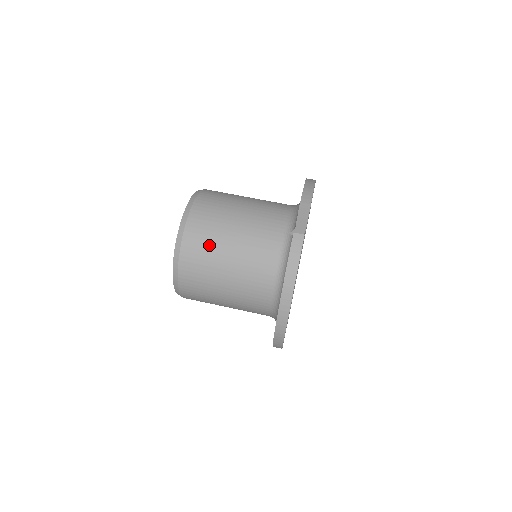
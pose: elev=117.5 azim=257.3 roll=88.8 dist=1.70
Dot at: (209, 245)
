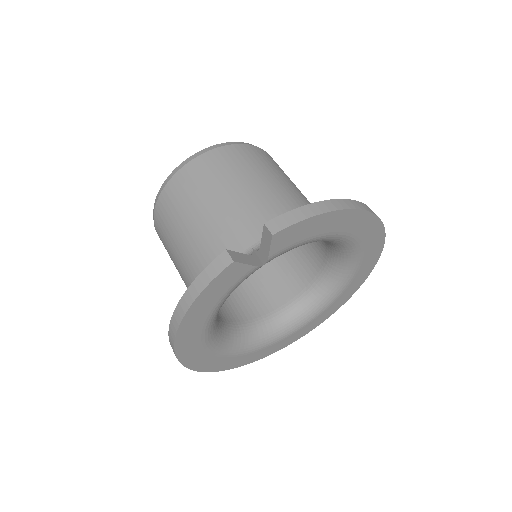
Dot at: (181, 205)
